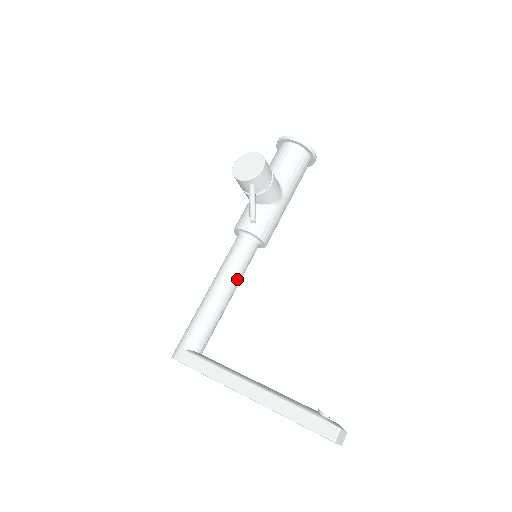
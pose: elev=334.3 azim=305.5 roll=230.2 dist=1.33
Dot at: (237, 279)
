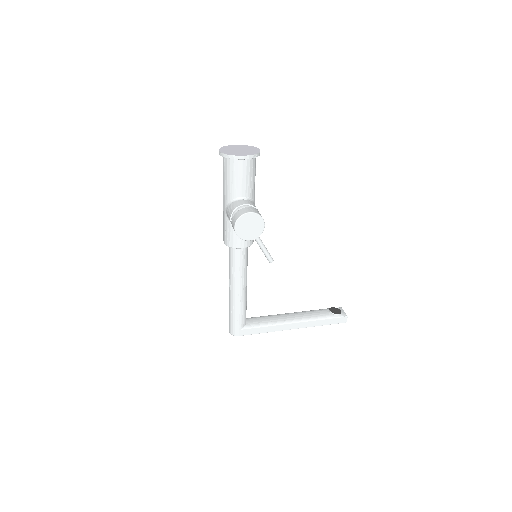
Dot at: occluded
